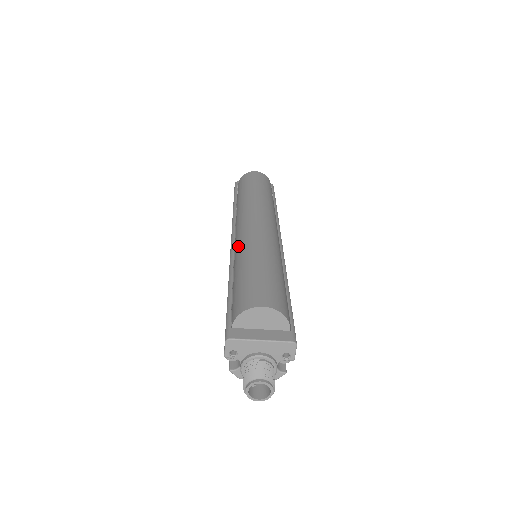
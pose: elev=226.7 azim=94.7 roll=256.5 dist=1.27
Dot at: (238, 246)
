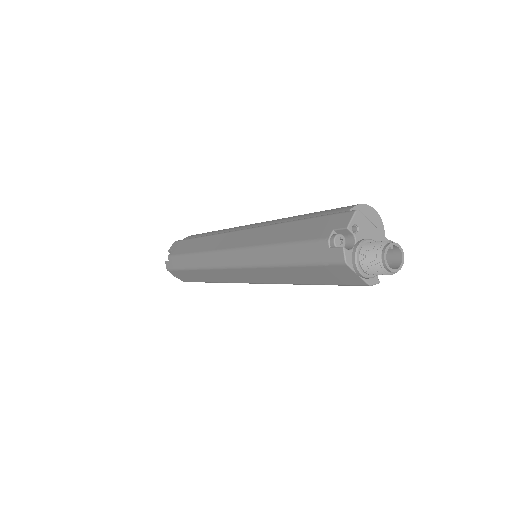
Dot at: (270, 221)
